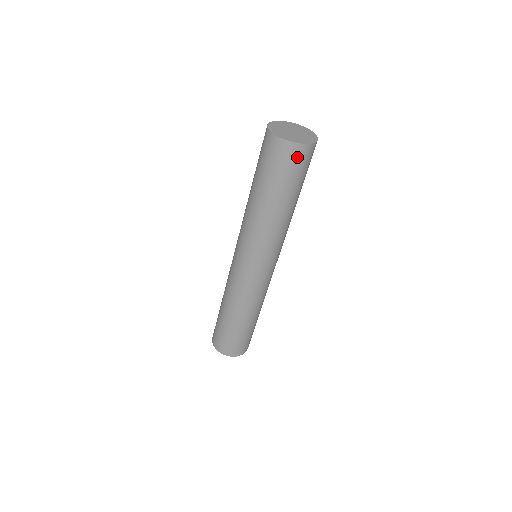
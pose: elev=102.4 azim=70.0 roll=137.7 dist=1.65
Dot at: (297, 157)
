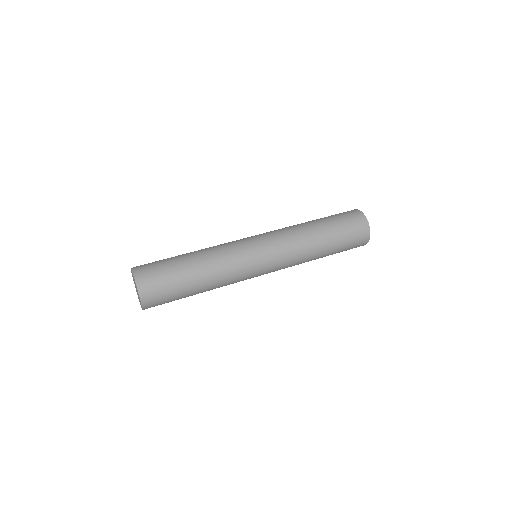
Dot at: (357, 220)
